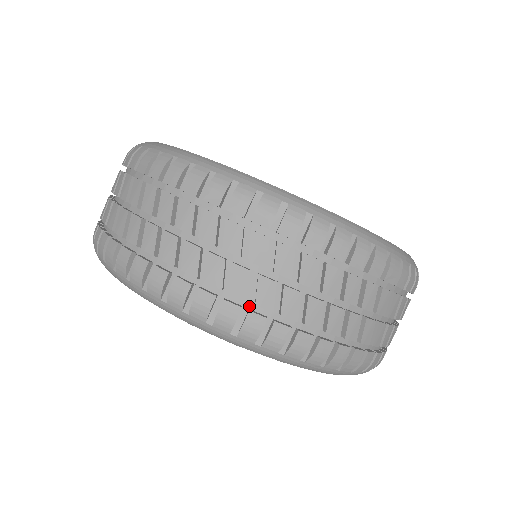
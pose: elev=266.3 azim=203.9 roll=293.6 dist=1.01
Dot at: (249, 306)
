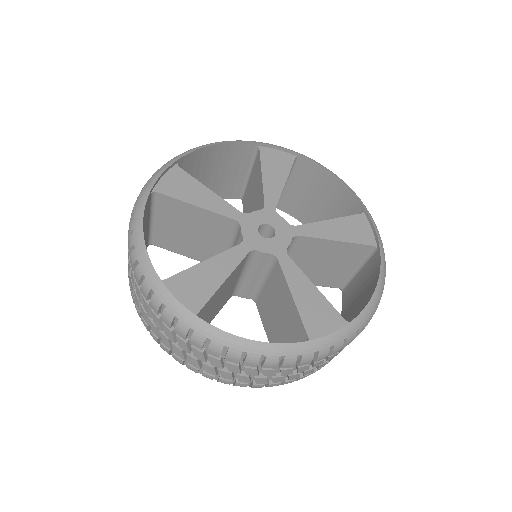
Dot at: occluded
